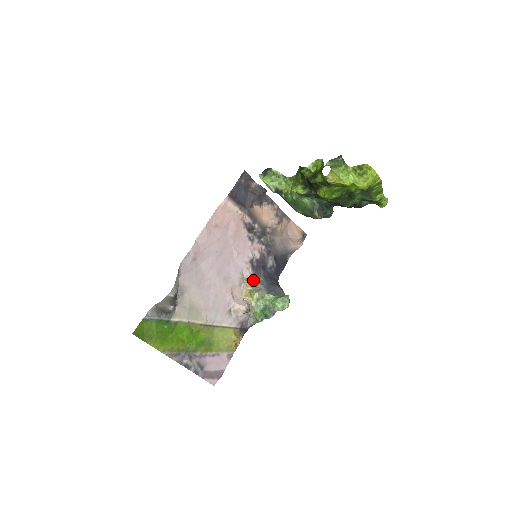
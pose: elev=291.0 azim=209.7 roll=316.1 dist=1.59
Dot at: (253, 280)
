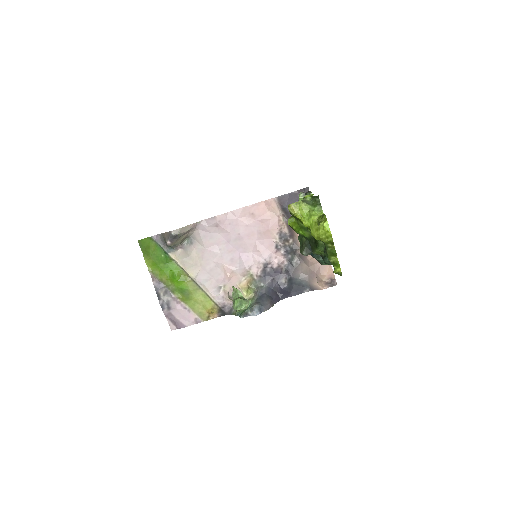
Dot at: (256, 280)
